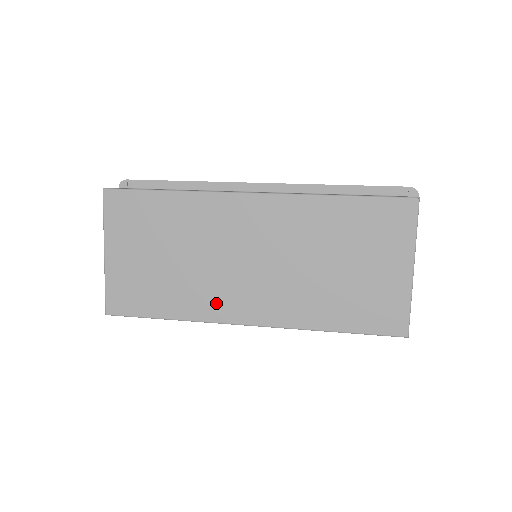
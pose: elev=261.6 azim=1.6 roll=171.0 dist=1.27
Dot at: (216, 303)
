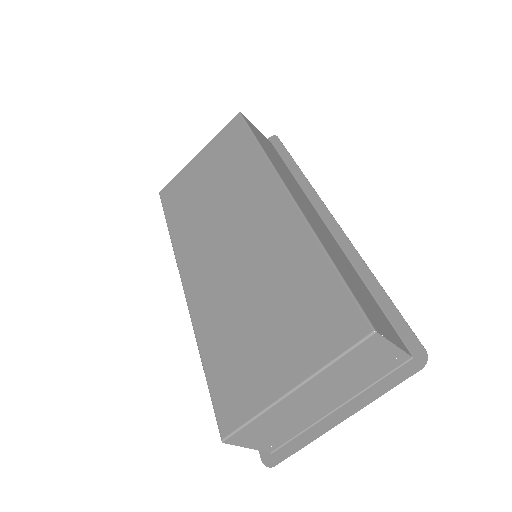
Dot at: (190, 247)
